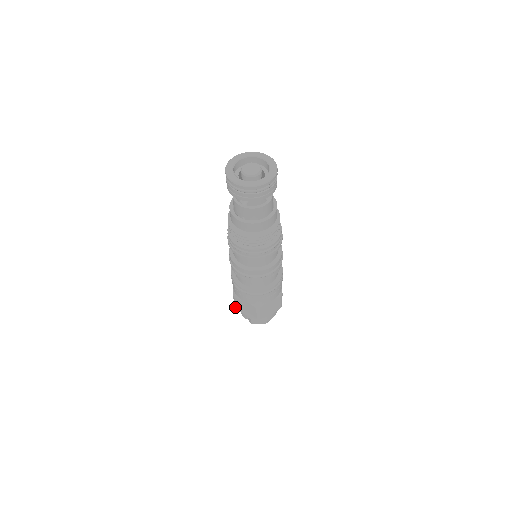
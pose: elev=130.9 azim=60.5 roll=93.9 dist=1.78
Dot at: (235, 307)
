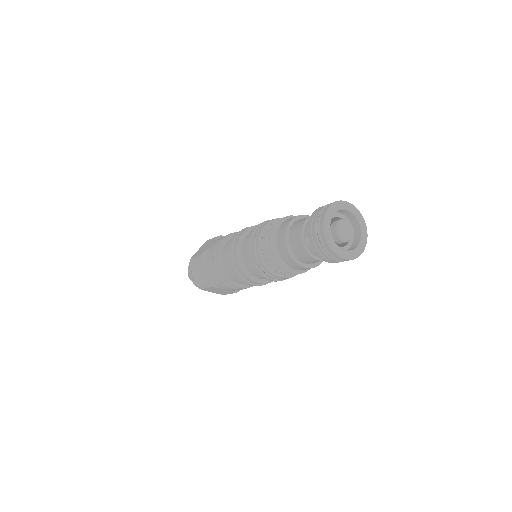
Dot at: (192, 259)
